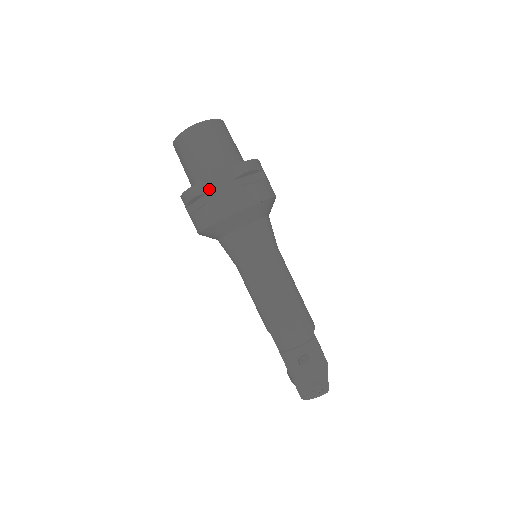
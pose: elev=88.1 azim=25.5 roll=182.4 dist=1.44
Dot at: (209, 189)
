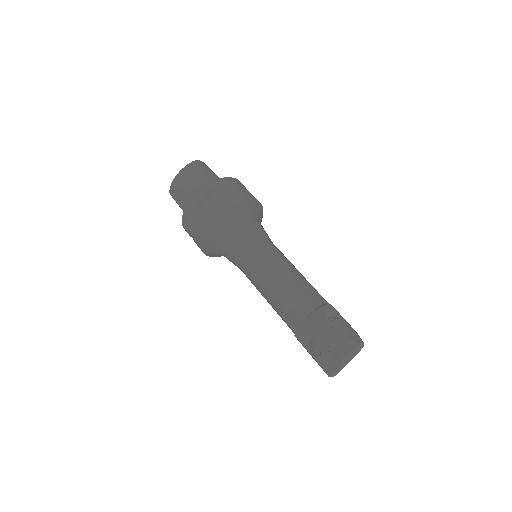
Dot at: (221, 185)
